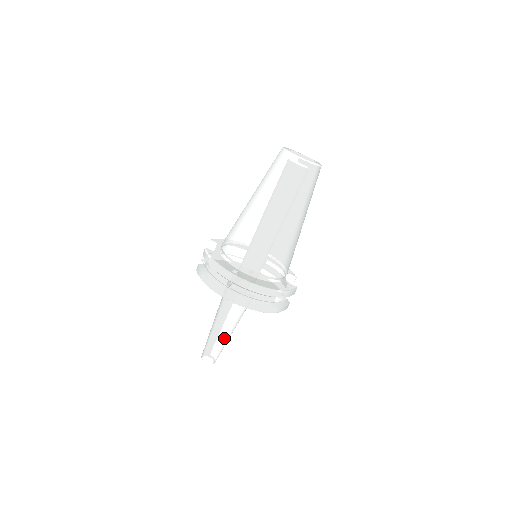
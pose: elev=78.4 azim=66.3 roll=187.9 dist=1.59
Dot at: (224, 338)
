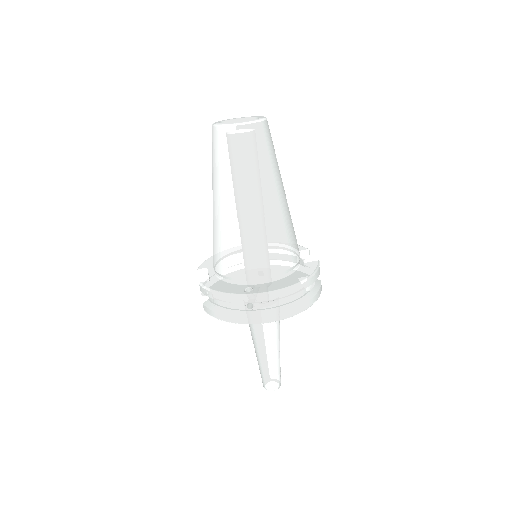
Dot at: (276, 357)
